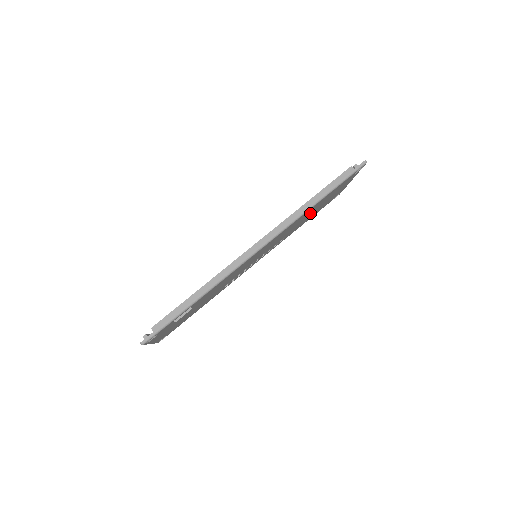
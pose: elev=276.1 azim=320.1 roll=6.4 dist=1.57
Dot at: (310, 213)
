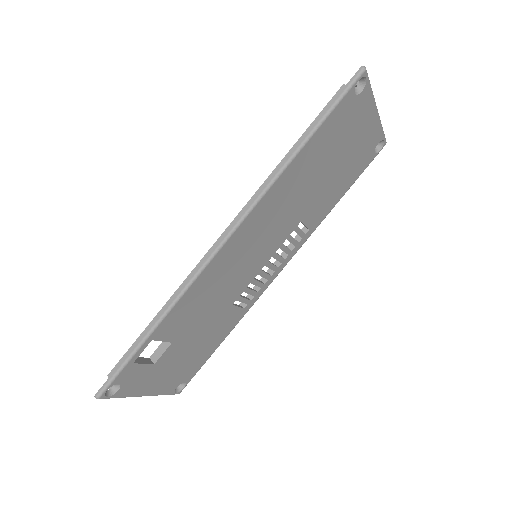
Dot at: (317, 176)
